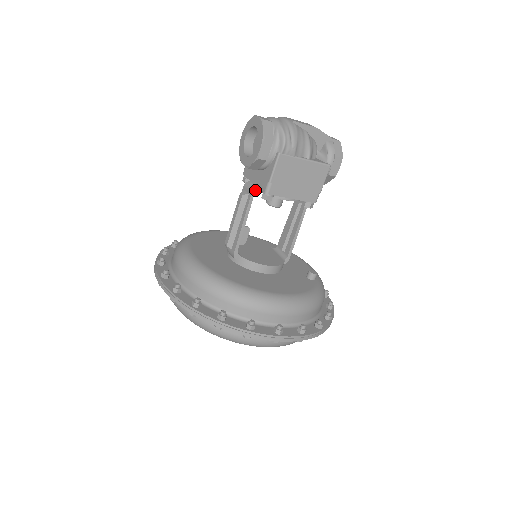
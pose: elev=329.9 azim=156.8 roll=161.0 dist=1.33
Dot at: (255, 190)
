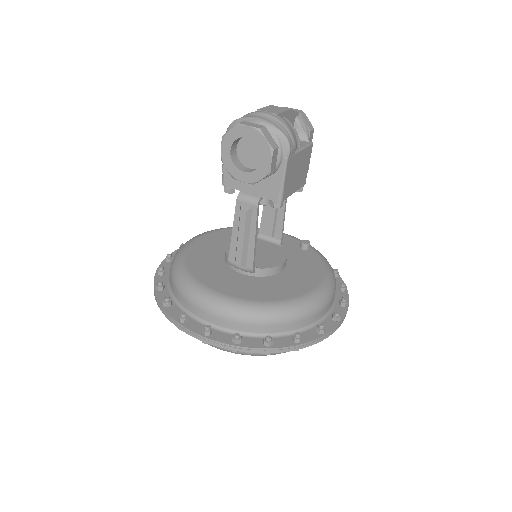
Dot at: (259, 201)
